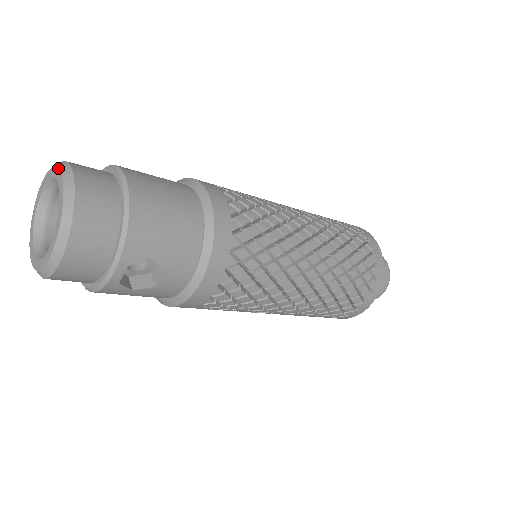
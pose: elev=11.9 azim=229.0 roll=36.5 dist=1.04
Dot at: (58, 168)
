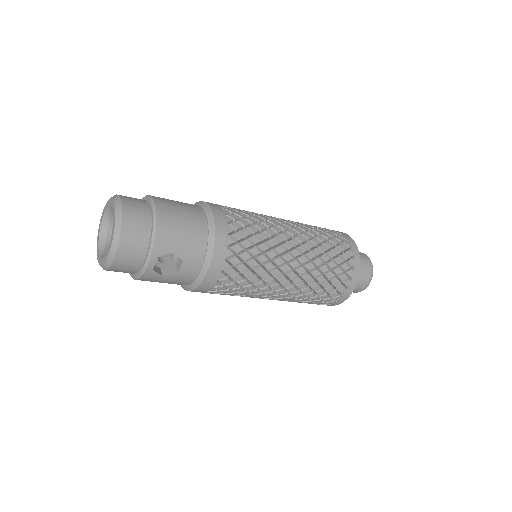
Dot at: (112, 199)
